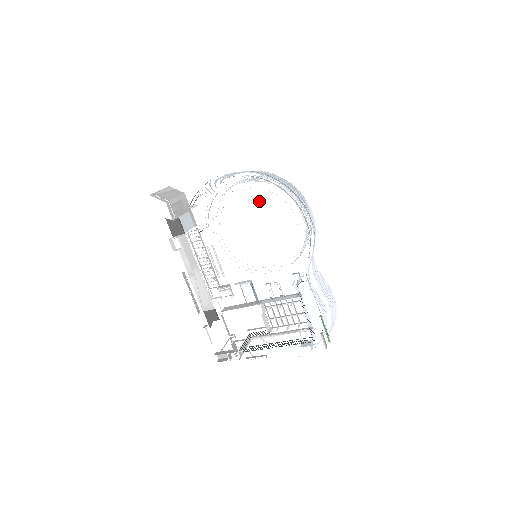
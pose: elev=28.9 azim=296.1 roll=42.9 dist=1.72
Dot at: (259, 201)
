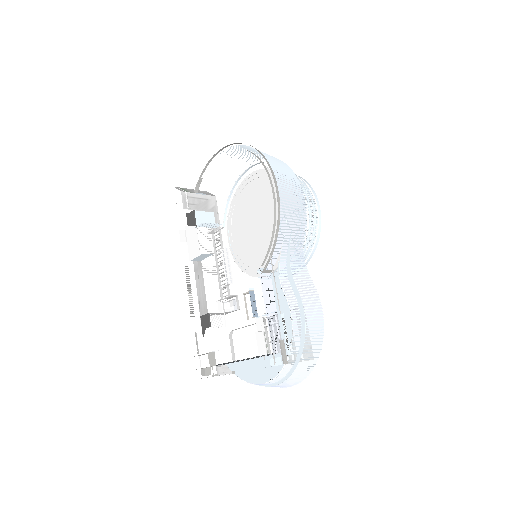
Dot at: (261, 190)
